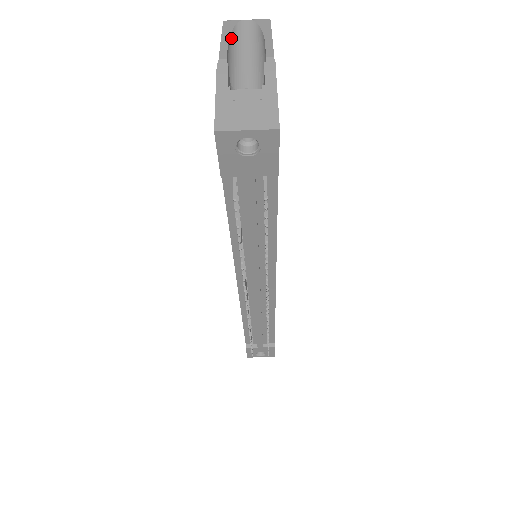
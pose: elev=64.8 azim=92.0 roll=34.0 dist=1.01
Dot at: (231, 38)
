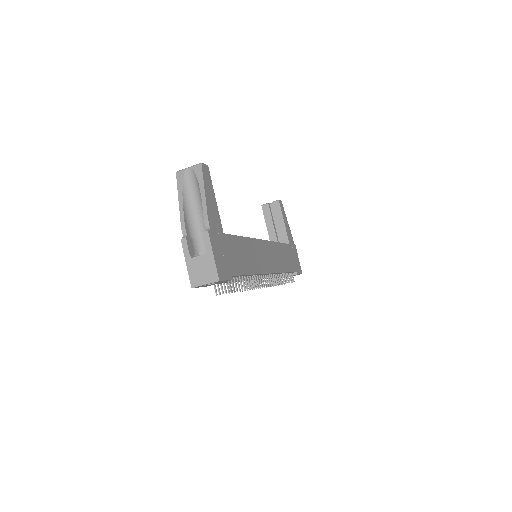
Dot at: (184, 195)
